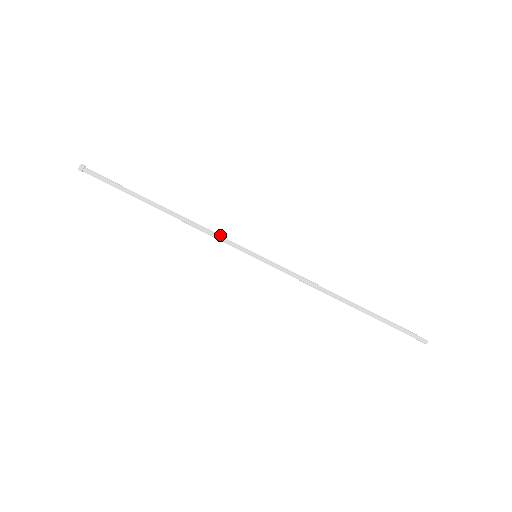
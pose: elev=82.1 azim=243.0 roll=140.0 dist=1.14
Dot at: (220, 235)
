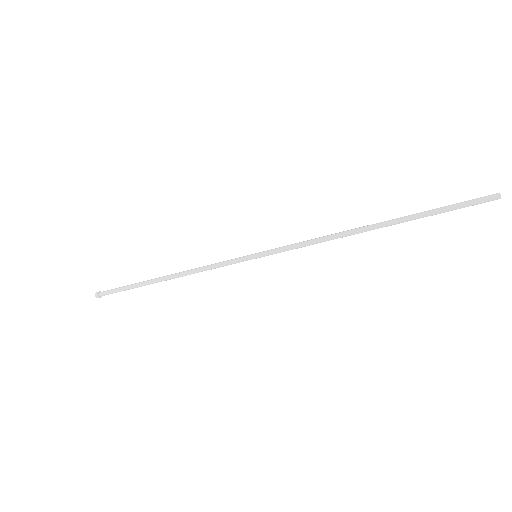
Dot at: (216, 263)
